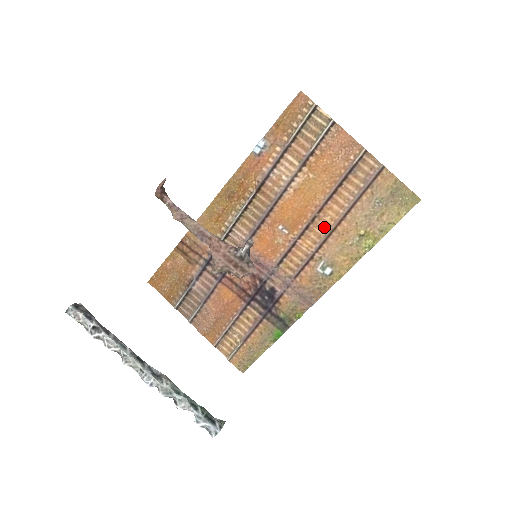
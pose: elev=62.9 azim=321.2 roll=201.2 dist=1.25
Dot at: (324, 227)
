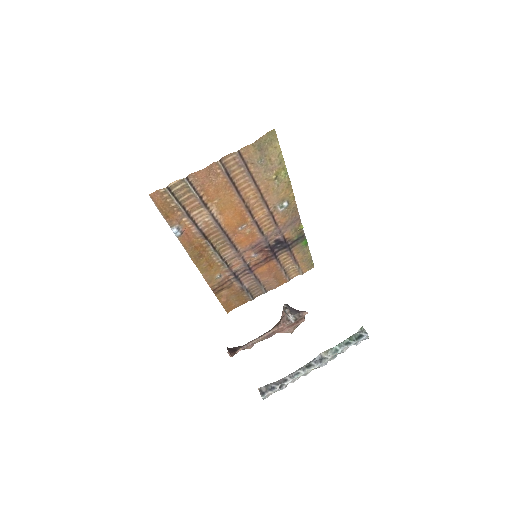
Dot at: (256, 200)
